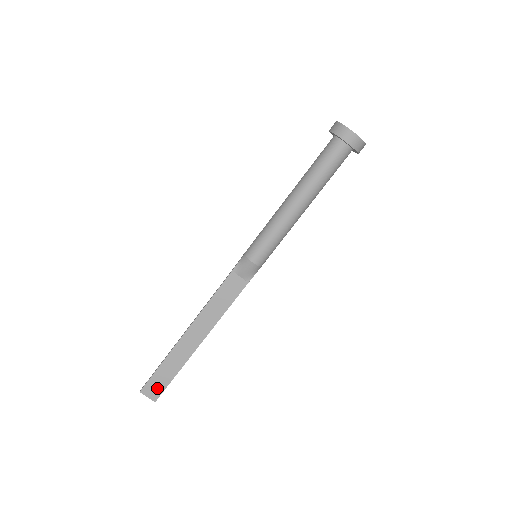
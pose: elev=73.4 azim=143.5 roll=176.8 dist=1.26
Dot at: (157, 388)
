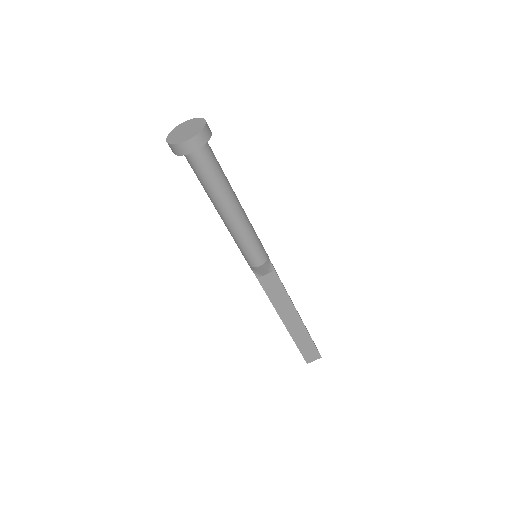
Dot at: (312, 353)
